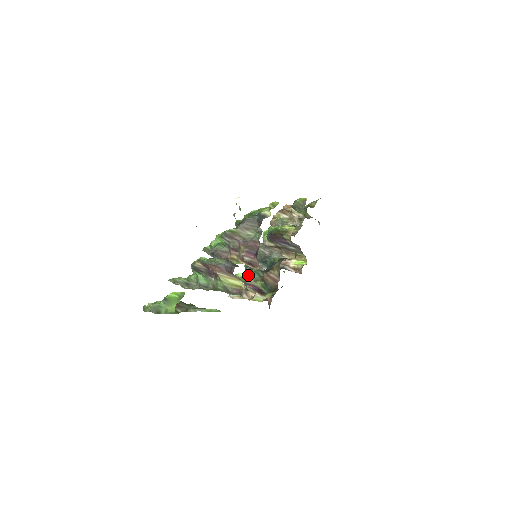
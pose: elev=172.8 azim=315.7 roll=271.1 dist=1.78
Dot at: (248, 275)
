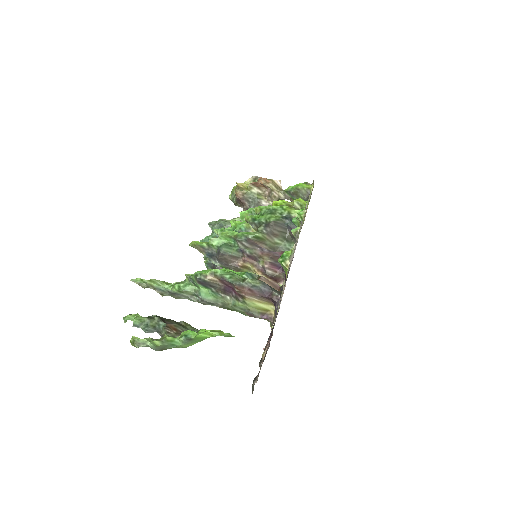
Dot at: occluded
